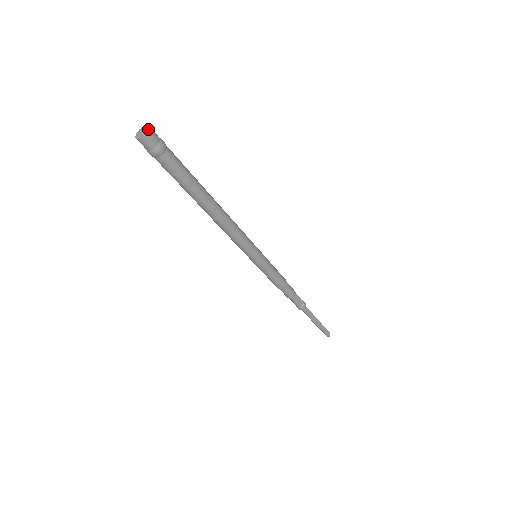
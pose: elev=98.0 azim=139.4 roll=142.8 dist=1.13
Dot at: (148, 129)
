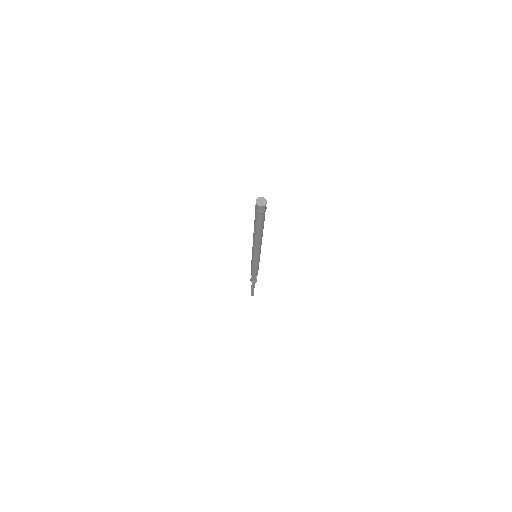
Dot at: (265, 204)
